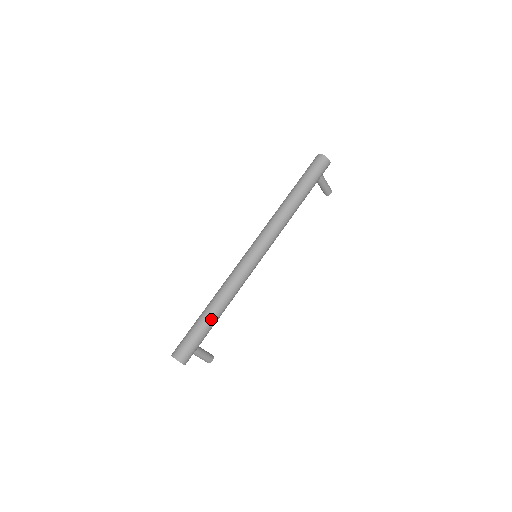
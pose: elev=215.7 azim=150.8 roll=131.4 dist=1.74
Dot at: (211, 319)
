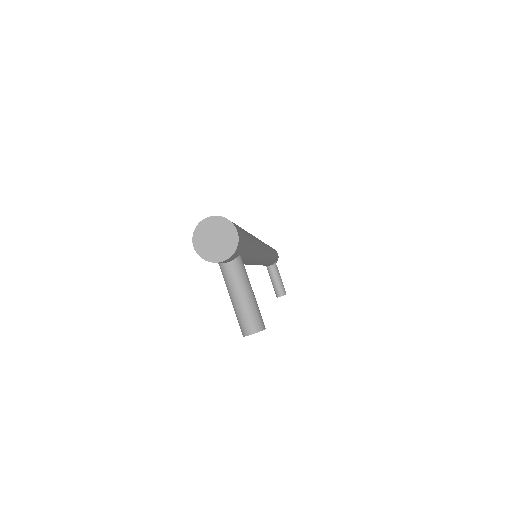
Dot at: occluded
